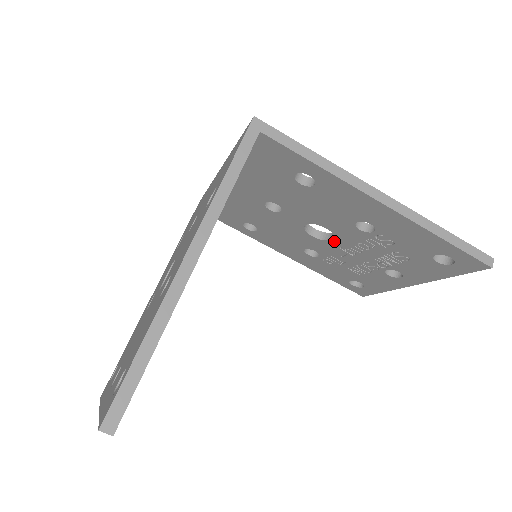
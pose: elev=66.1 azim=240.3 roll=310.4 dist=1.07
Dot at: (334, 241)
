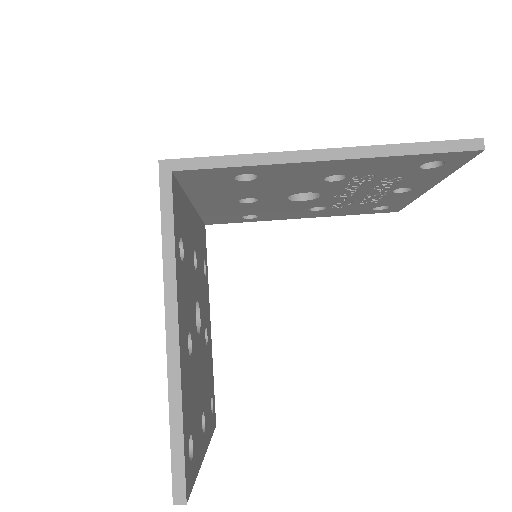
Dot at: (324, 196)
